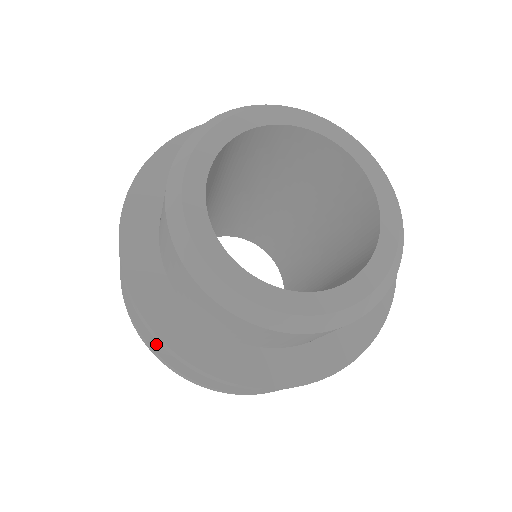
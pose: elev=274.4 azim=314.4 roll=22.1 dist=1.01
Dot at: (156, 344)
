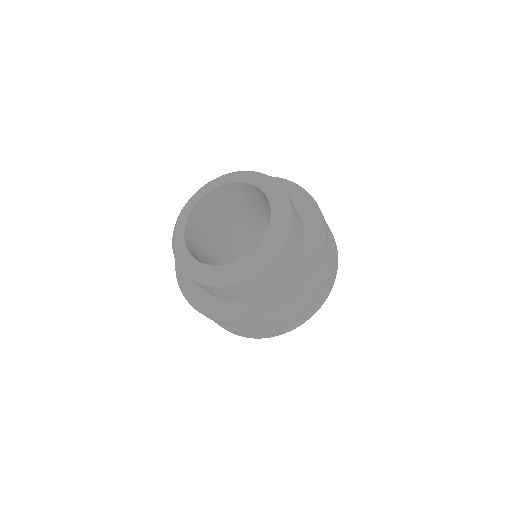
Dot at: occluded
